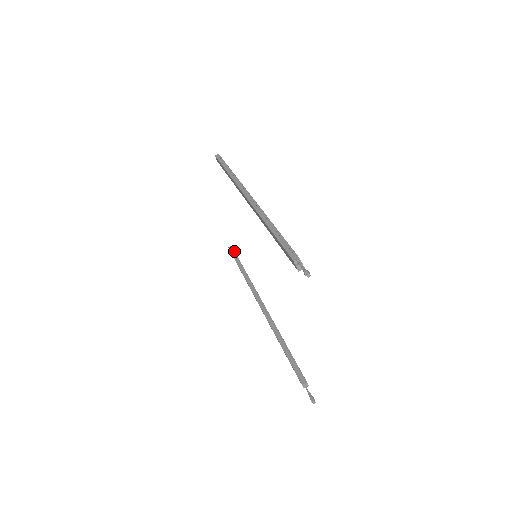
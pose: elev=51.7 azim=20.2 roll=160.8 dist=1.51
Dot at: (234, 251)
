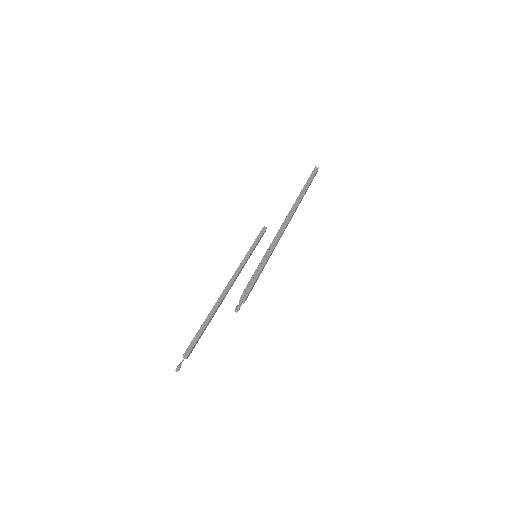
Dot at: (263, 232)
